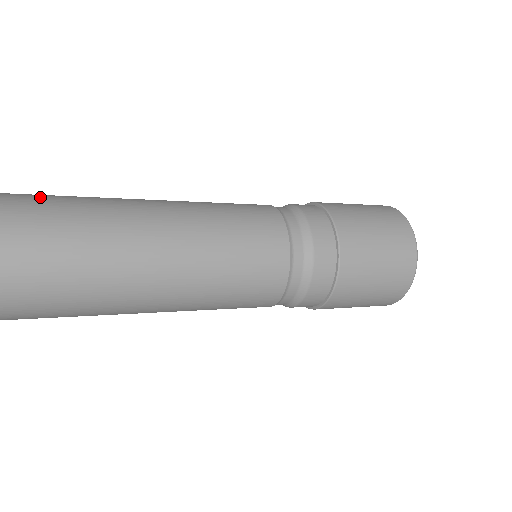
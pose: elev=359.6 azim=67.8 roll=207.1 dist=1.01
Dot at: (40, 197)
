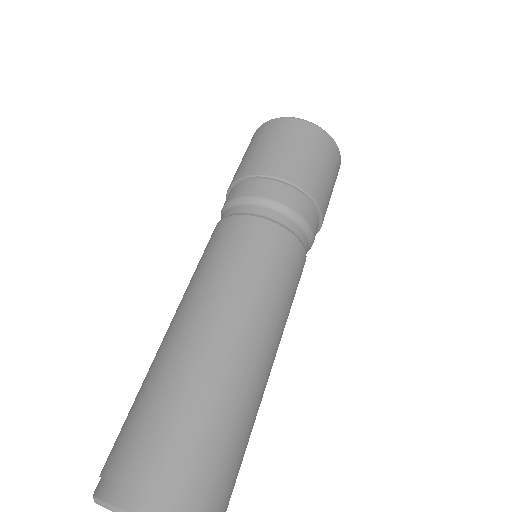
Dot at: (163, 428)
